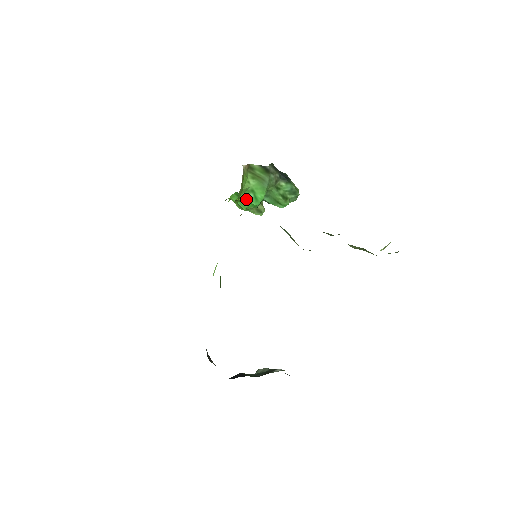
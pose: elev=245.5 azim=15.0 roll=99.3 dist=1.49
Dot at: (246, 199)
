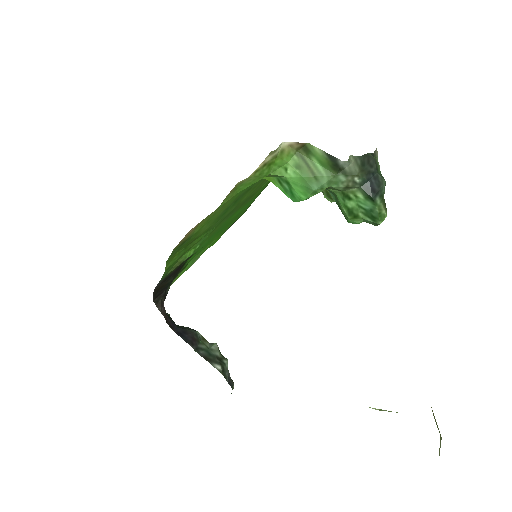
Dot at: (278, 185)
